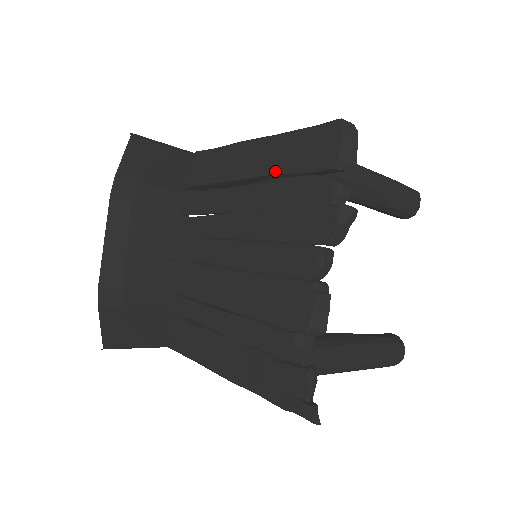
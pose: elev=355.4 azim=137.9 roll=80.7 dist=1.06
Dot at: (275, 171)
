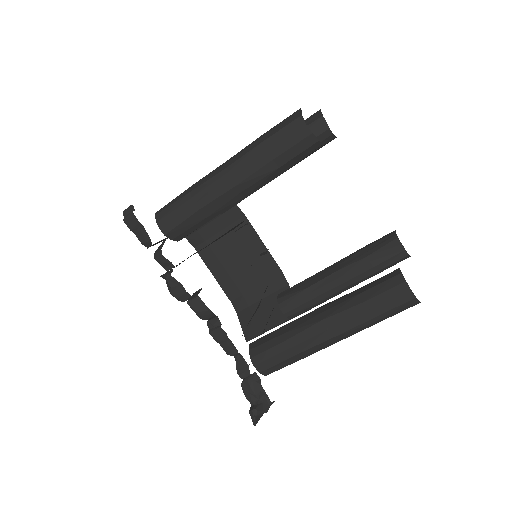
Dot at: occluded
